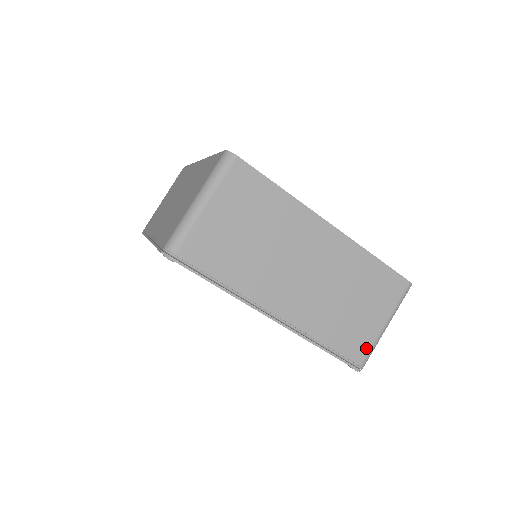
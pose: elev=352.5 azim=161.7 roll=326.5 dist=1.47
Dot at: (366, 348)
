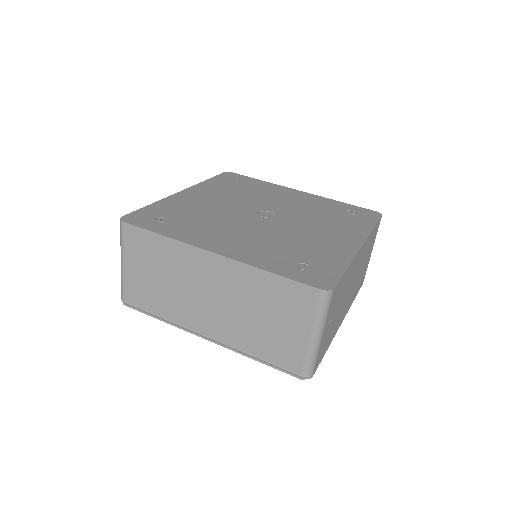
Dot at: (300, 359)
